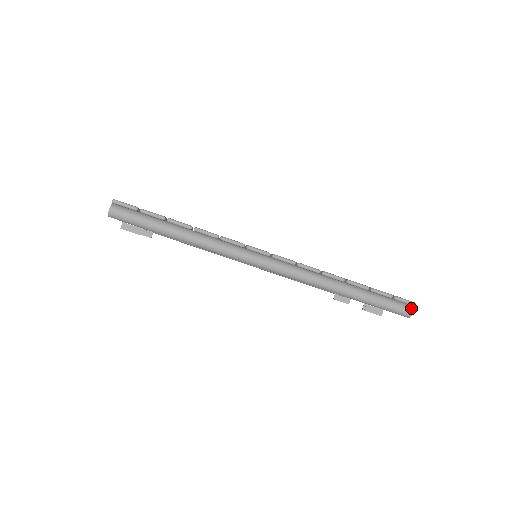
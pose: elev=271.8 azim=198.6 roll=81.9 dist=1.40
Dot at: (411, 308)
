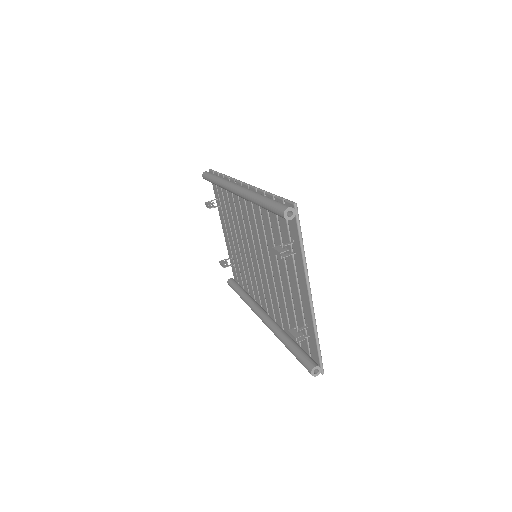
Dot at: (291, 207)
